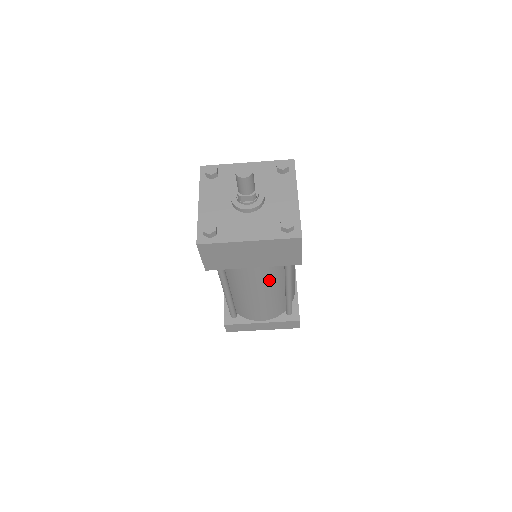
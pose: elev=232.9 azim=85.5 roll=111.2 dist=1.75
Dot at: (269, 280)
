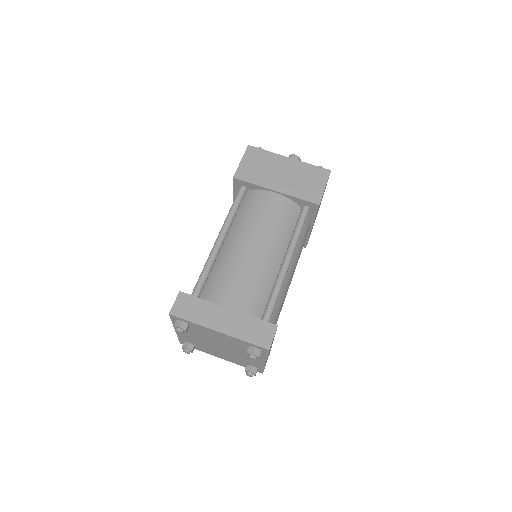
Dot at: (277, 227)
